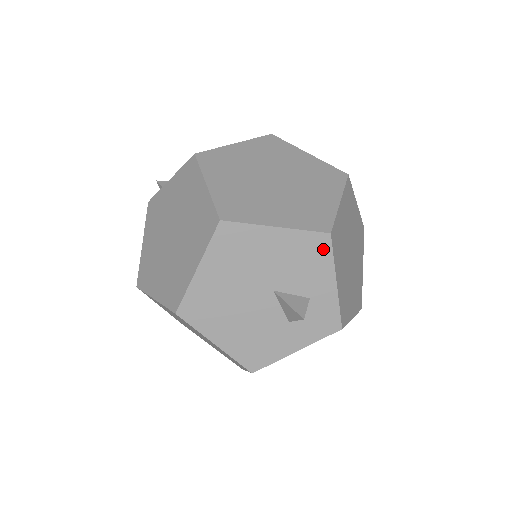
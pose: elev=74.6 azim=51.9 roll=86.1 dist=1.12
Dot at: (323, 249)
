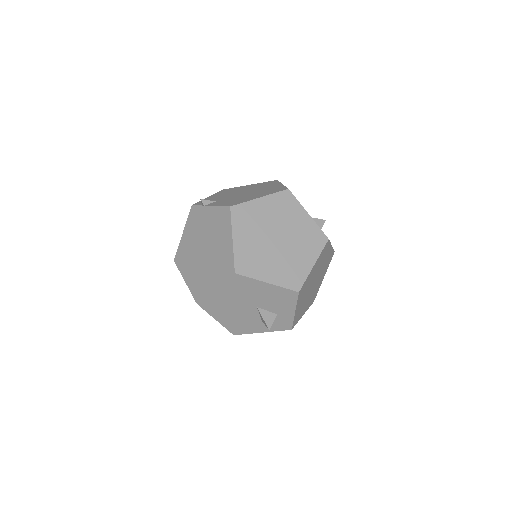
Dot at: (292, 297)
